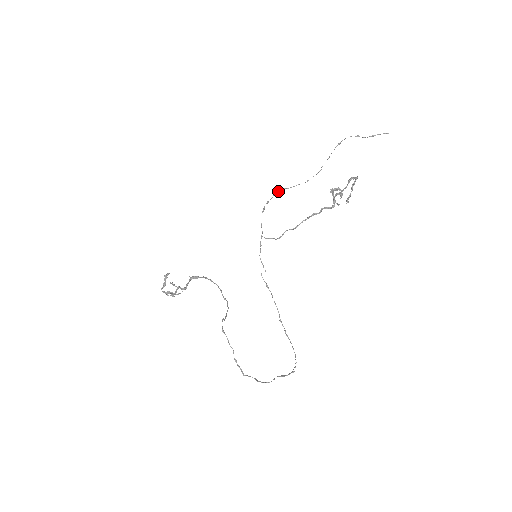
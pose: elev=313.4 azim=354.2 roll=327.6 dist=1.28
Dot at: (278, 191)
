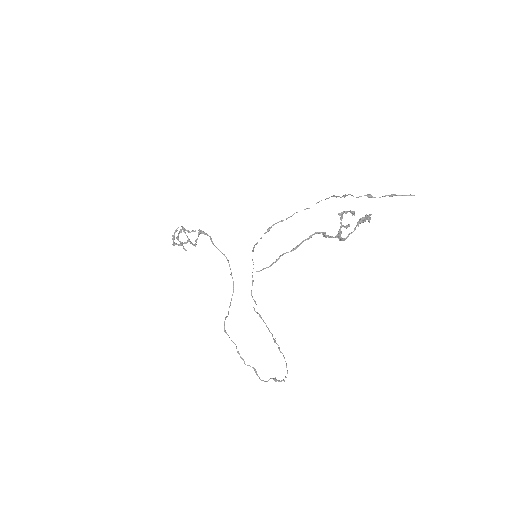
Dot at: (270, 228)
